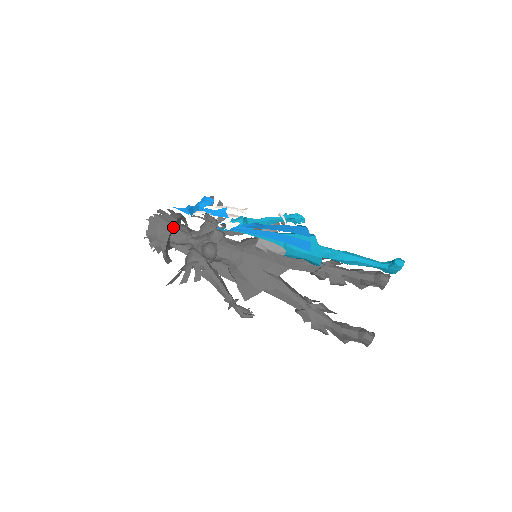
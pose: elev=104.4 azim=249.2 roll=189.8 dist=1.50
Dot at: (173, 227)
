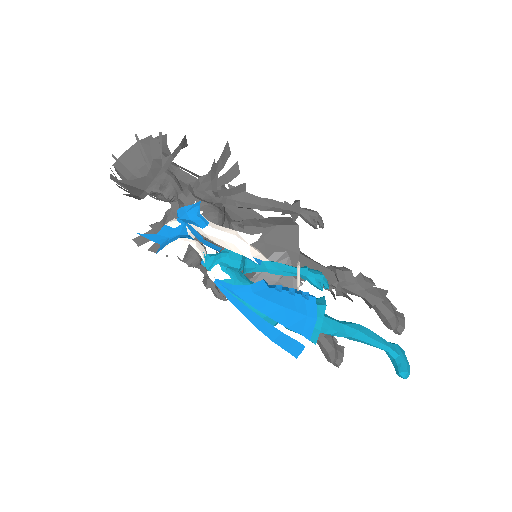
Dot at: (150, 189)
